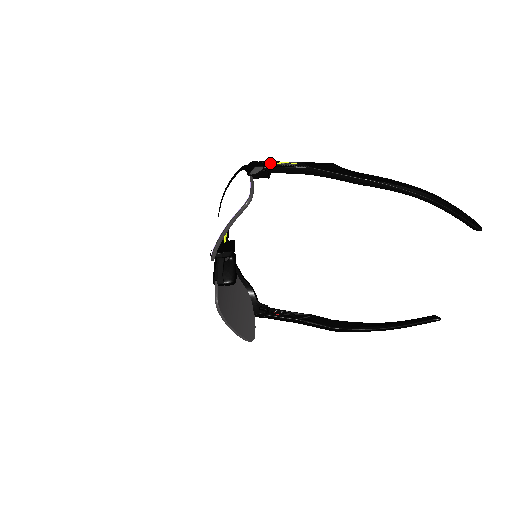
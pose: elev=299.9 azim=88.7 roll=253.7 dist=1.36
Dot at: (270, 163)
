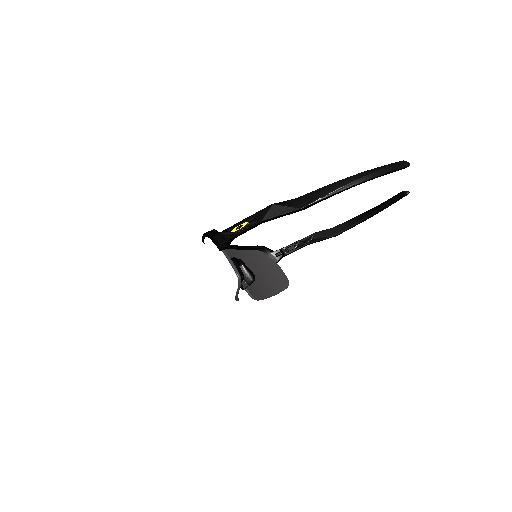
Dot at: (228, 232)
